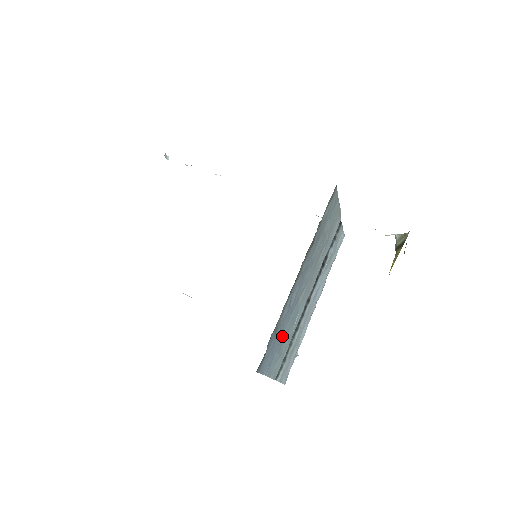
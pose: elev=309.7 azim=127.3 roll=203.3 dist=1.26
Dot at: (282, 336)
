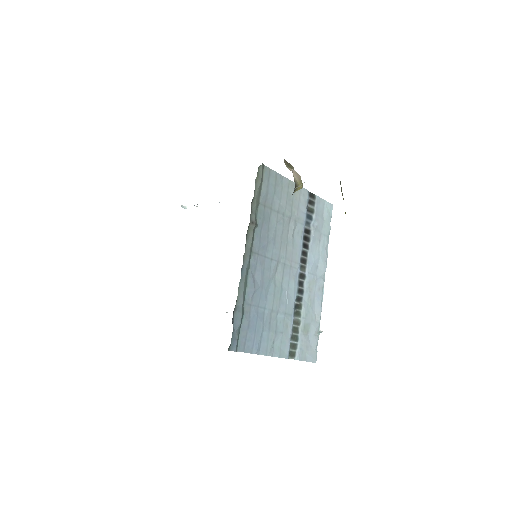
Dot at: (265, 315)
